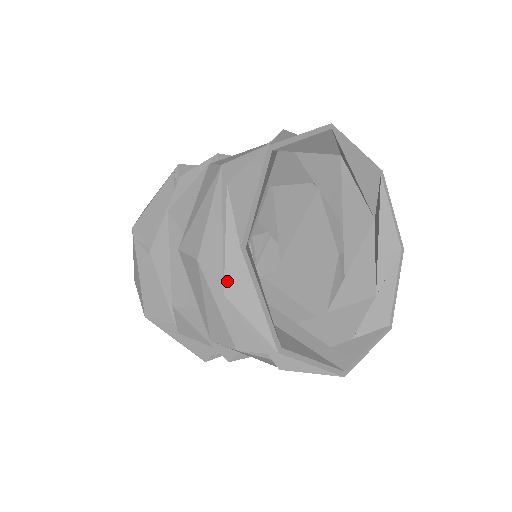
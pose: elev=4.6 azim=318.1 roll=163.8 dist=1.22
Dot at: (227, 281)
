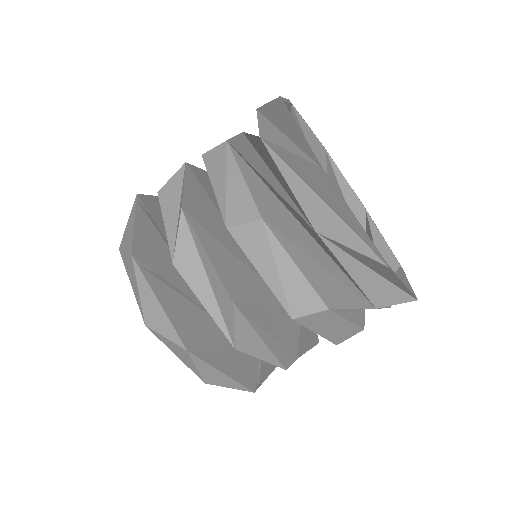
Dot at: (310, 218)
